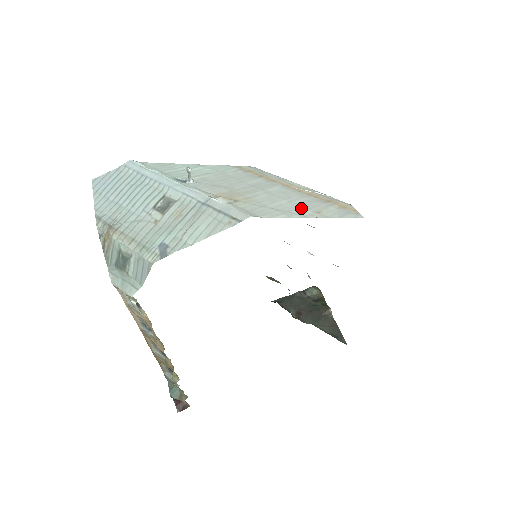
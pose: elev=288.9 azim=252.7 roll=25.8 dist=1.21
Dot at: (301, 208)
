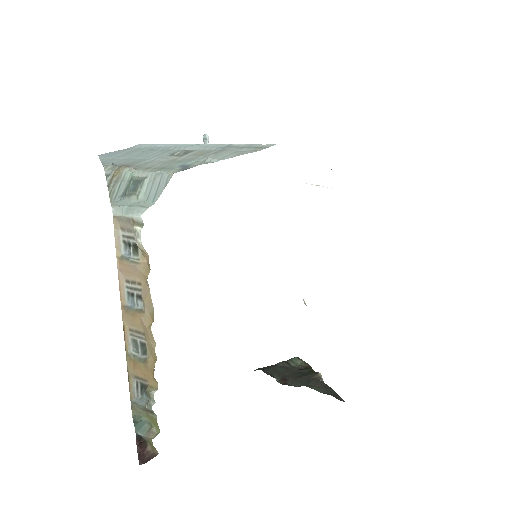
Dot at: occluded
